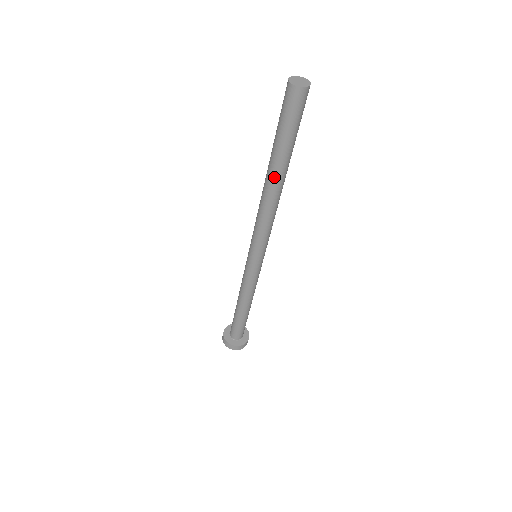
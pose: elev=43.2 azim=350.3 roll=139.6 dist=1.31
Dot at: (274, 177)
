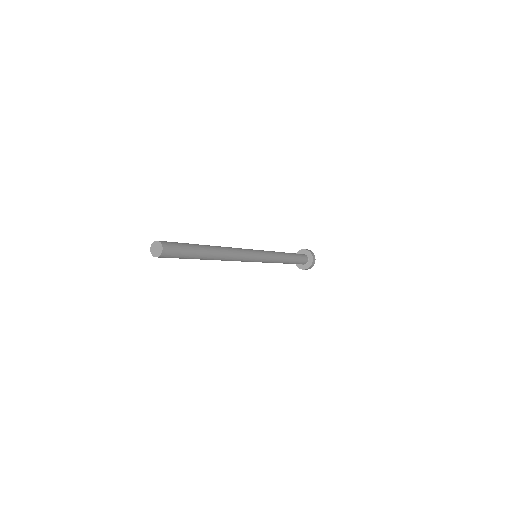
Dot at: (209, 259)
